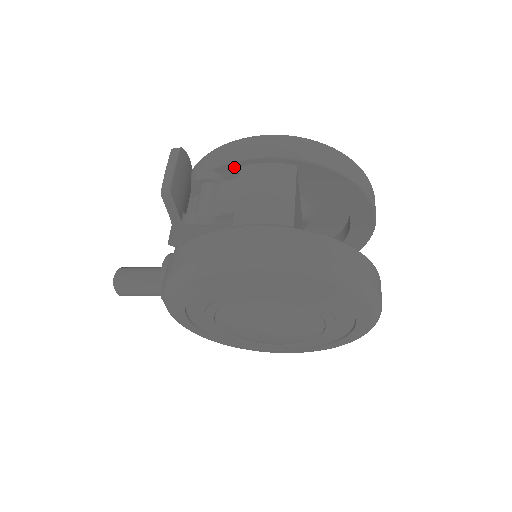
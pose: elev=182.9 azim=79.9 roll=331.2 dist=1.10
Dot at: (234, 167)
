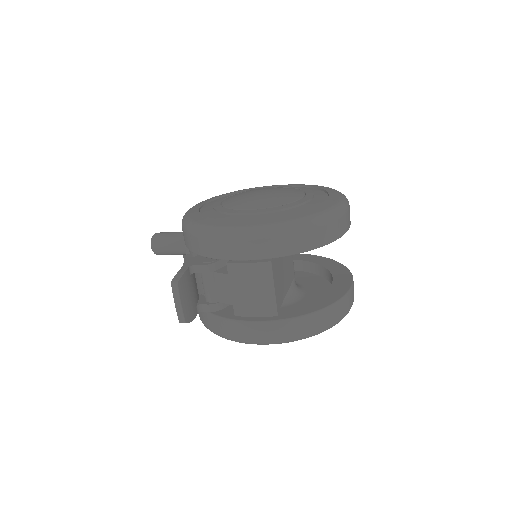
Dot at: occluded
